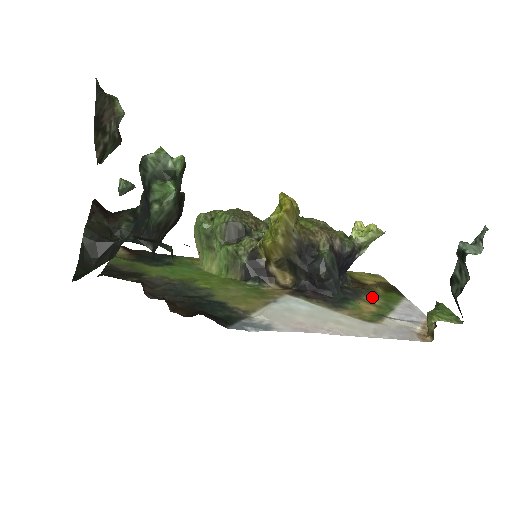
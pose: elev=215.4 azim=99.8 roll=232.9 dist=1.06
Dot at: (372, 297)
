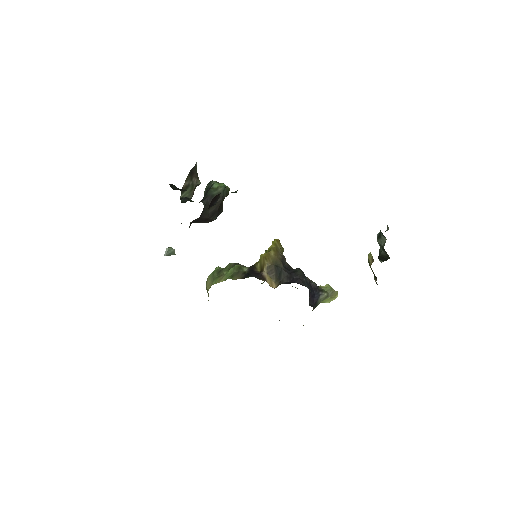
Dot at: occluded
